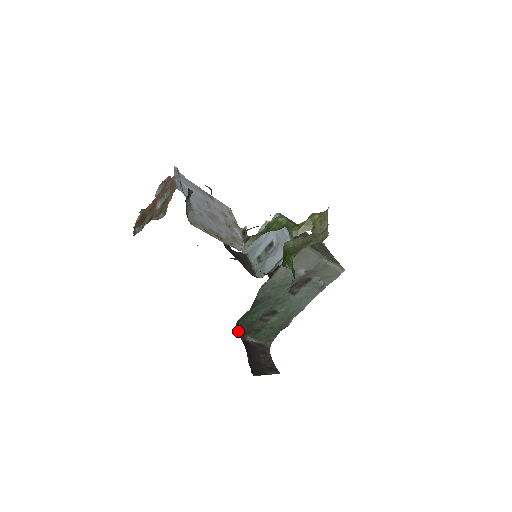
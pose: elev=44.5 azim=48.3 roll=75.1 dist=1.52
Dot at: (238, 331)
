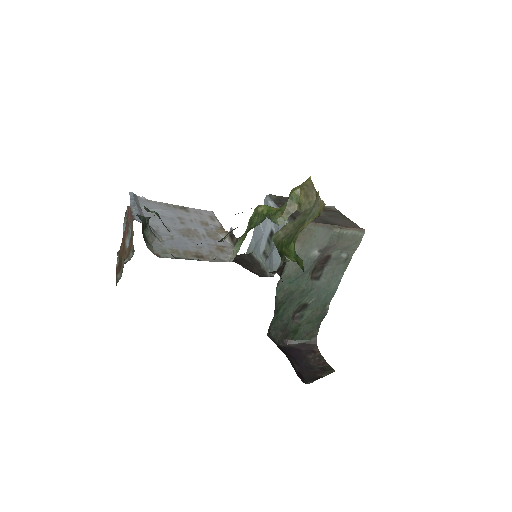
Dot at: (273, 341)
